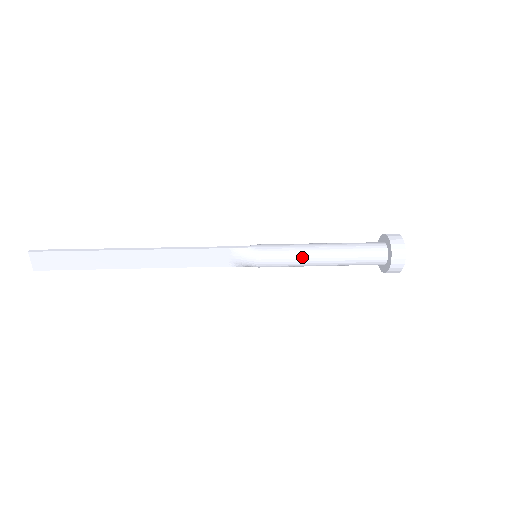
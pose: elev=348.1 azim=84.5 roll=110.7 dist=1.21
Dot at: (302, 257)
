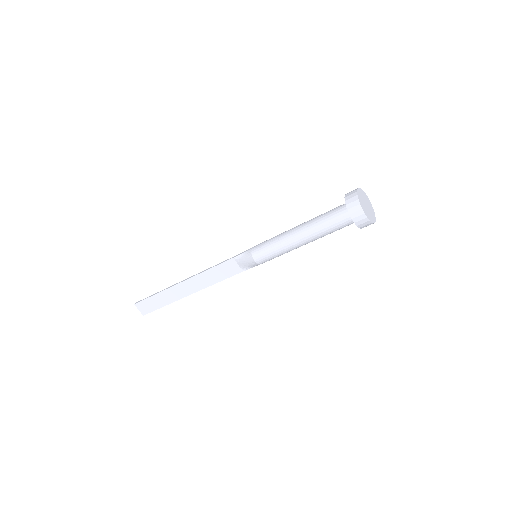
Dot at: (282, 243)
